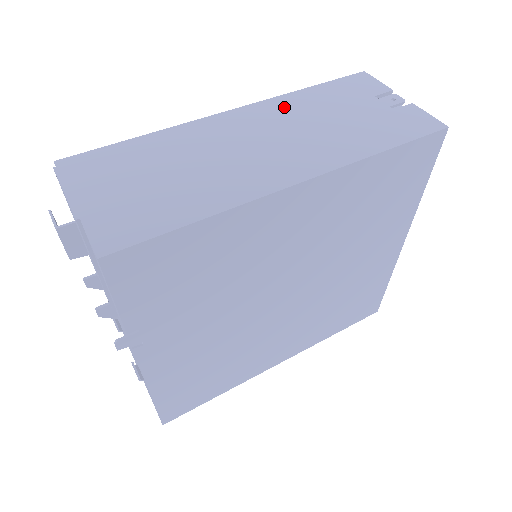
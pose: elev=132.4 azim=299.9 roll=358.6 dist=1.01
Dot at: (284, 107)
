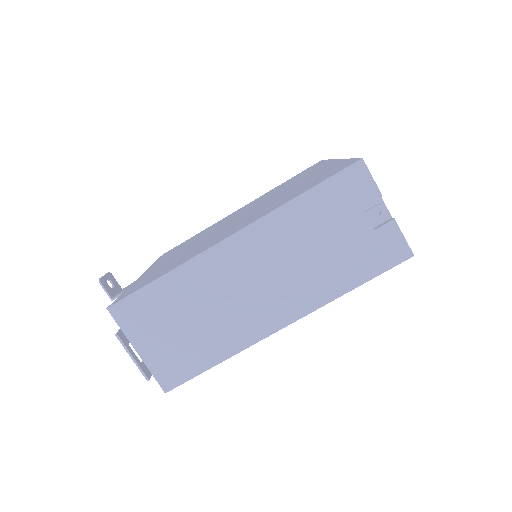
Dot at: (278, 230)
